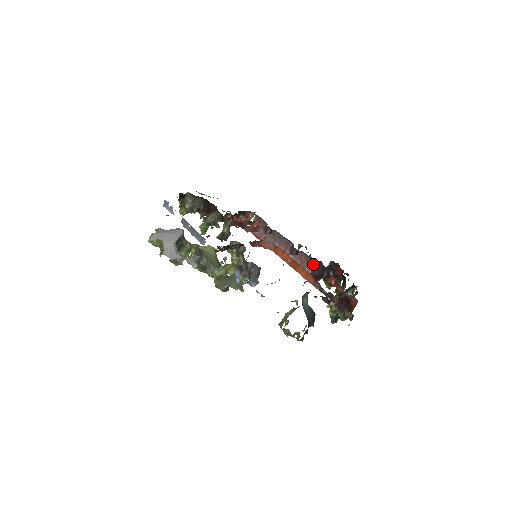
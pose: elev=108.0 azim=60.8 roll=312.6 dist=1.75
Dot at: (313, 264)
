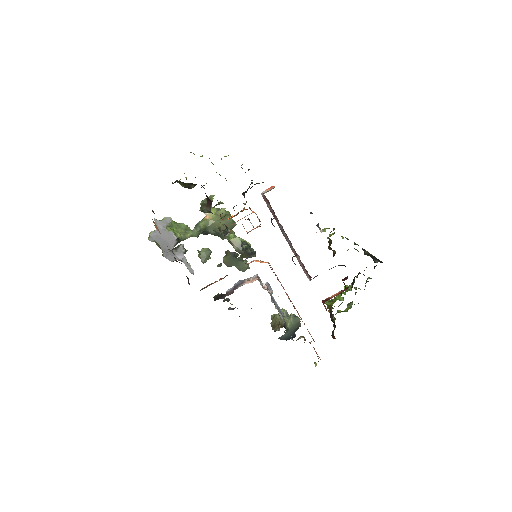
Dot at: occluded
